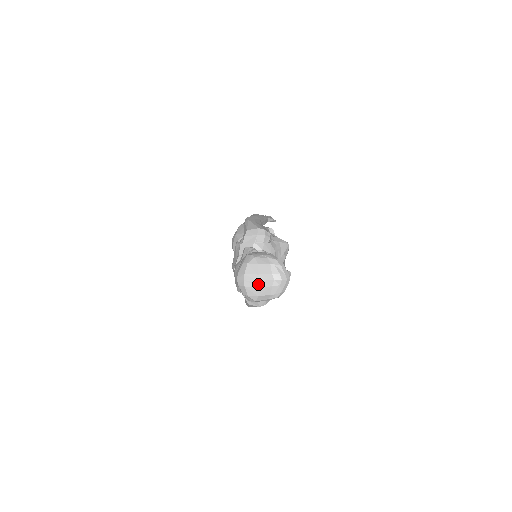
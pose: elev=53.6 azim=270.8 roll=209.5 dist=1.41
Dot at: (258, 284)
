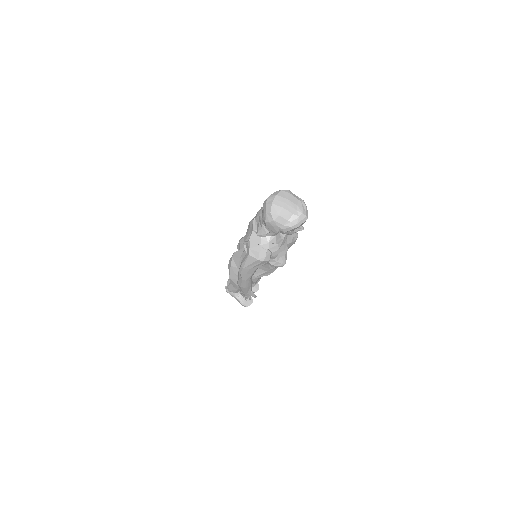
Dot at: (284, 205)
